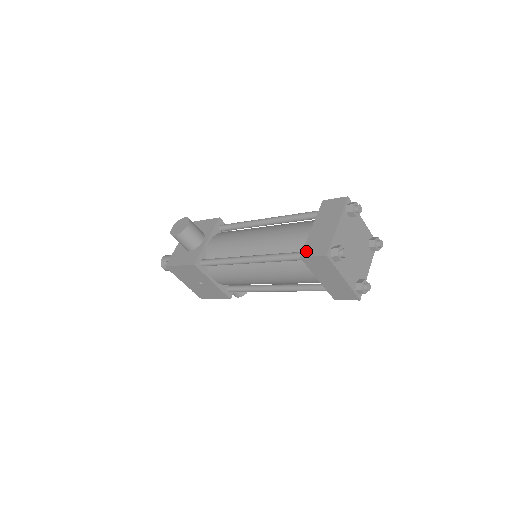
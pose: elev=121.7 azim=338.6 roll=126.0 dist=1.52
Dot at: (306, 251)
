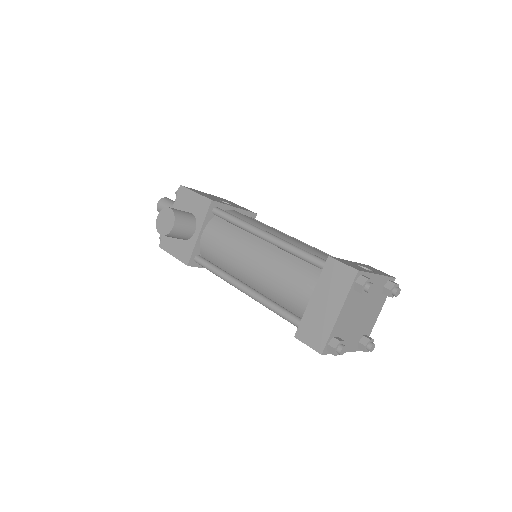
Dot at: (301, 332)
